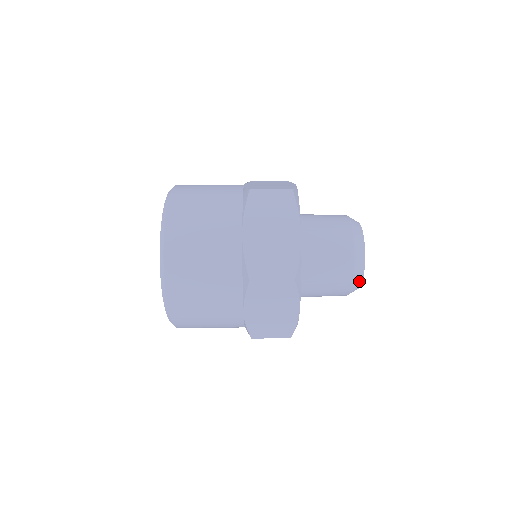
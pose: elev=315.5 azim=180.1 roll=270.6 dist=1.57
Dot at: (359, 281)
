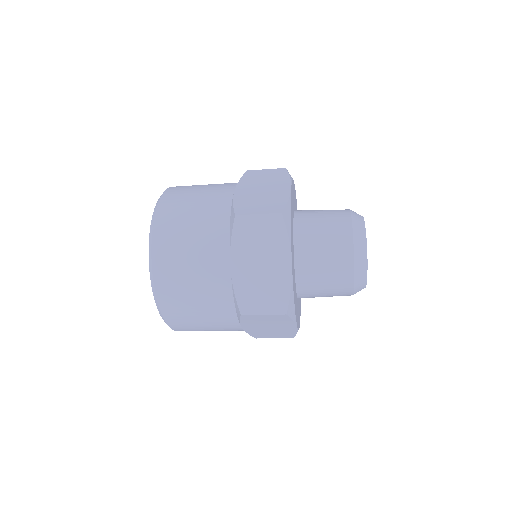
Dot at: (362, 287)
